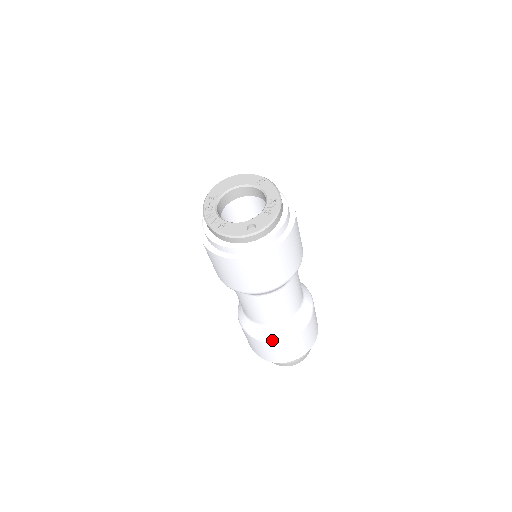
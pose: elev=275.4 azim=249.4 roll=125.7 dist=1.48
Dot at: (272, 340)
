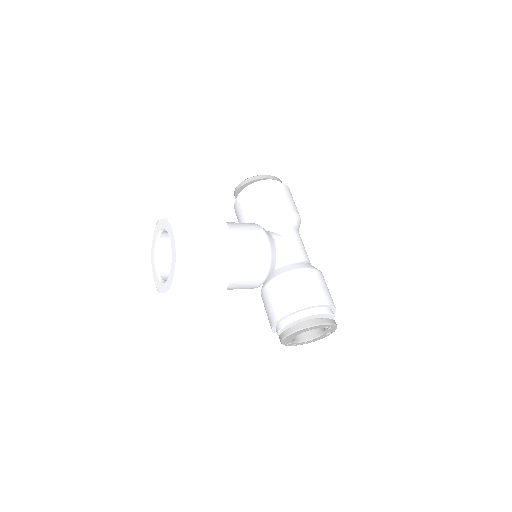
Dot at: occluded
